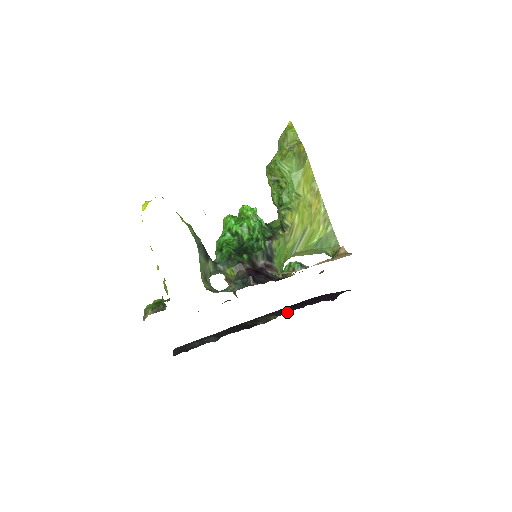
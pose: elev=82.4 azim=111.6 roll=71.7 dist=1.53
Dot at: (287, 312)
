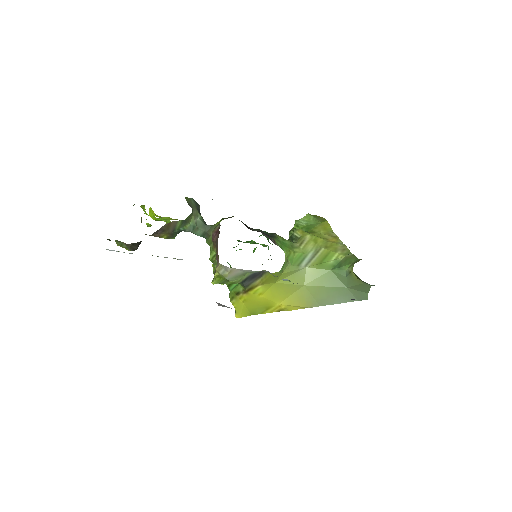
Dot at: occluded
